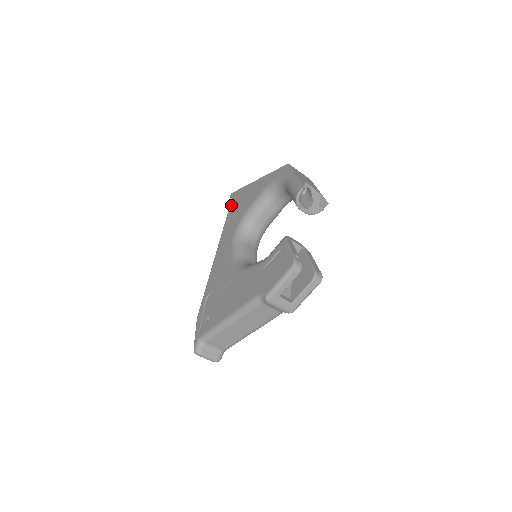
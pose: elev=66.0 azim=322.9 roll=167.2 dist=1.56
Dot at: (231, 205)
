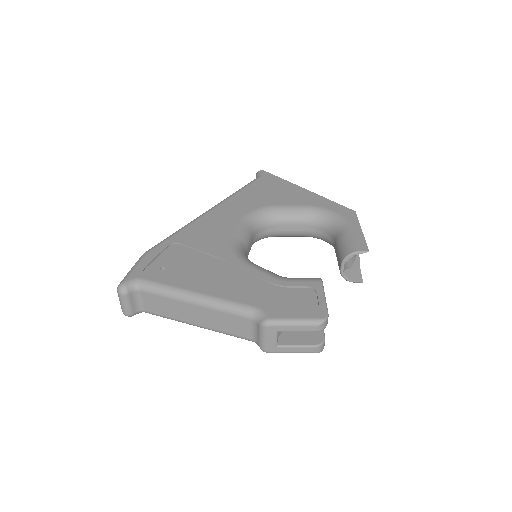
Dot at: (258, 181)
